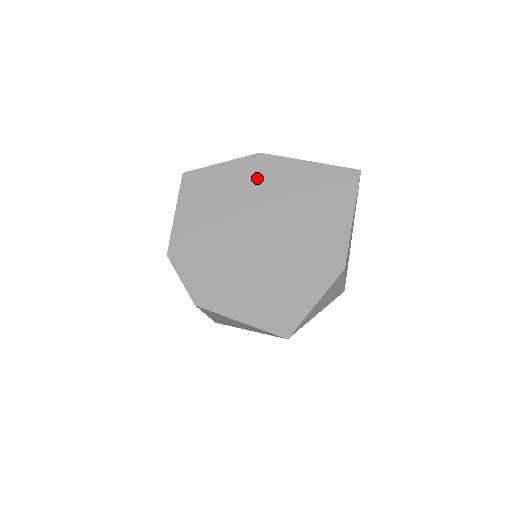
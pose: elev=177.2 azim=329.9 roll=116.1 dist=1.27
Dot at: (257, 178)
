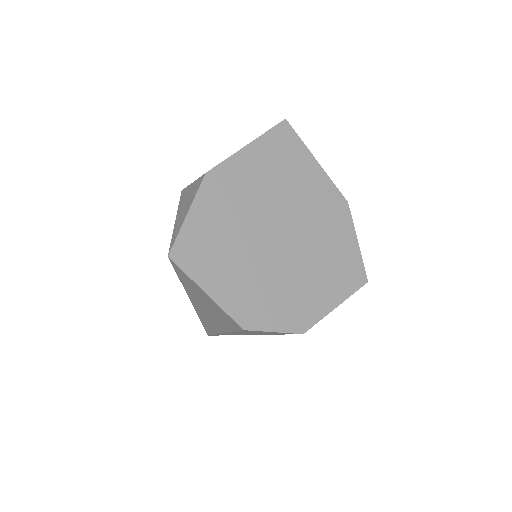
Dot at: (230, 197)
